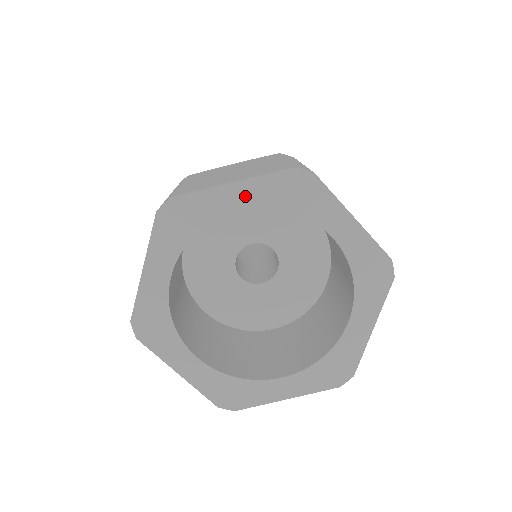
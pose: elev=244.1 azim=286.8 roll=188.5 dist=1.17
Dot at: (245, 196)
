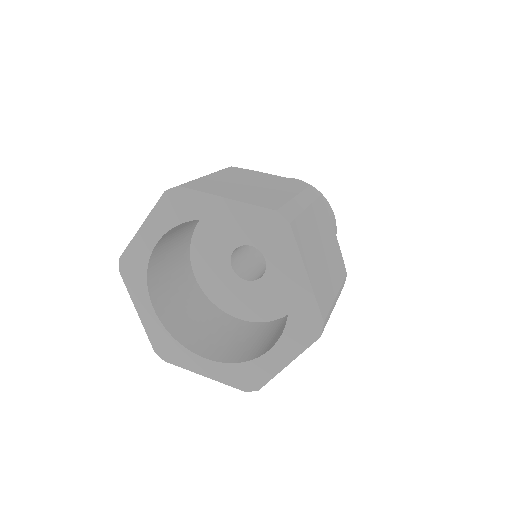
Dot at: (153, 230)
